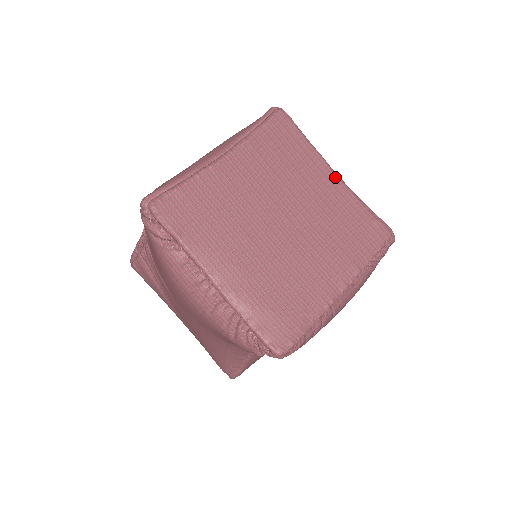
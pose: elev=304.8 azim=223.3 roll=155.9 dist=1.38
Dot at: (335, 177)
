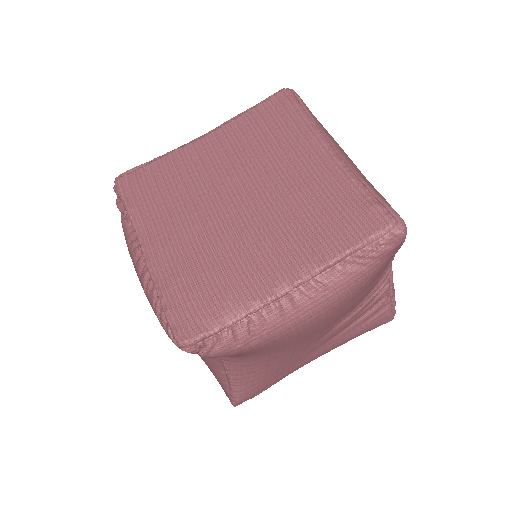
Dot at: (330, 153)
